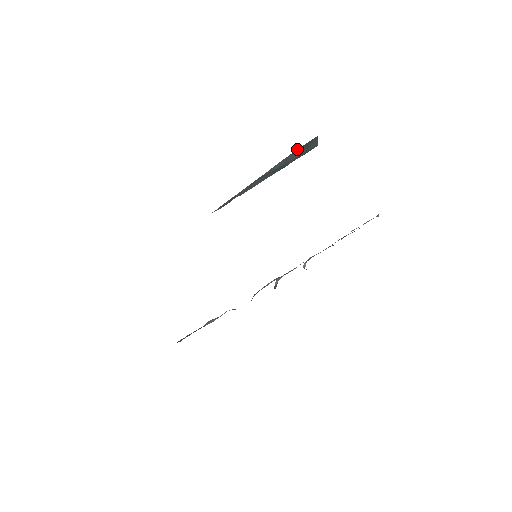
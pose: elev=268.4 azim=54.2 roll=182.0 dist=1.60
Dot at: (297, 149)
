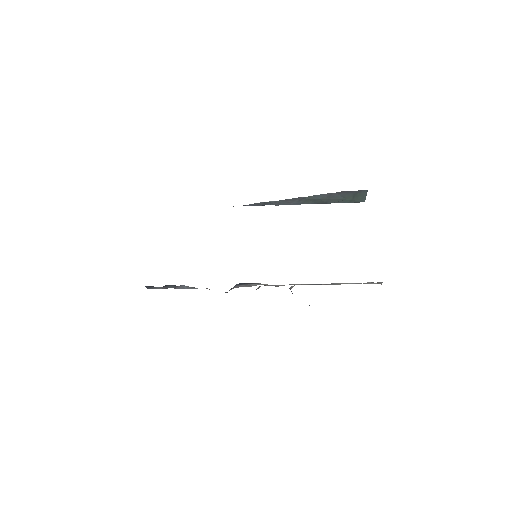
Dot at: (344, 191)
